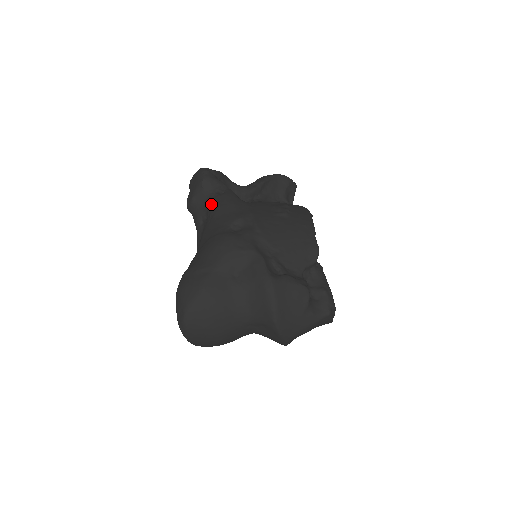
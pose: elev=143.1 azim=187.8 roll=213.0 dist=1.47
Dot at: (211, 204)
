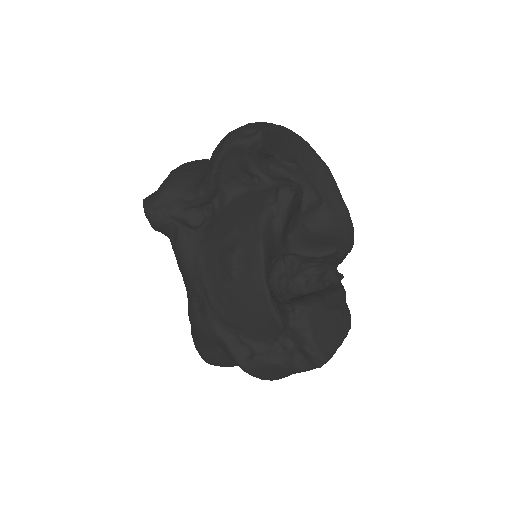
Dot at: occluded
